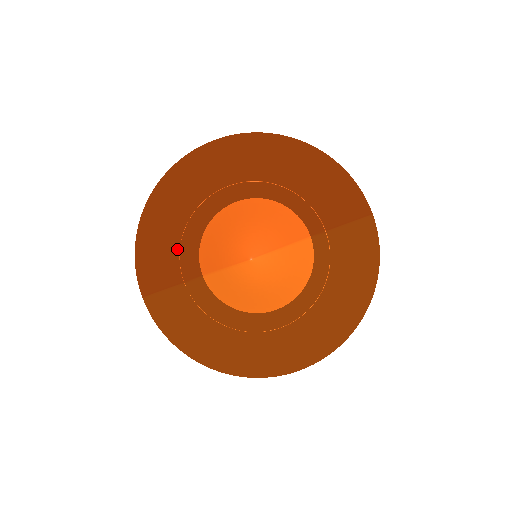
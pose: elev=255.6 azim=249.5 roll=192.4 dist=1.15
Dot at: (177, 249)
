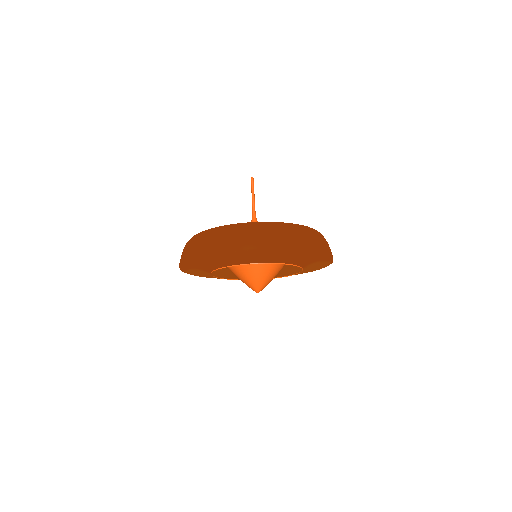
Dot at: (210, 269)
